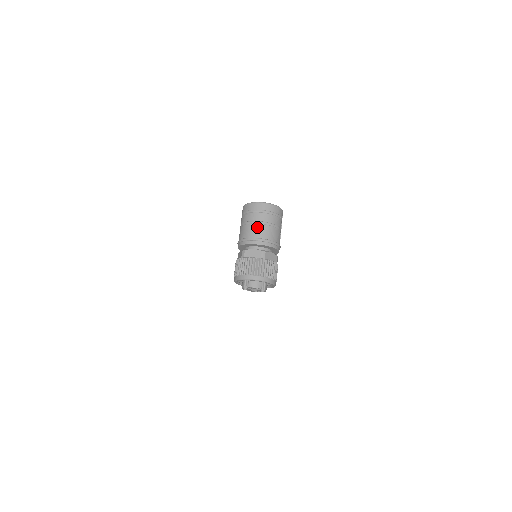
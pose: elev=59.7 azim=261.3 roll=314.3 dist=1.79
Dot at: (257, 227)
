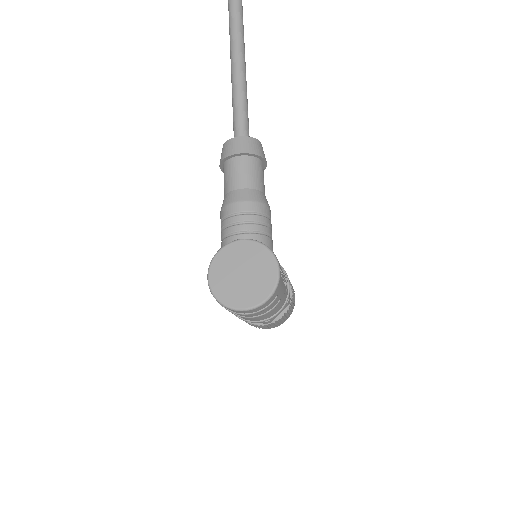
Dot at: (245, 318)
